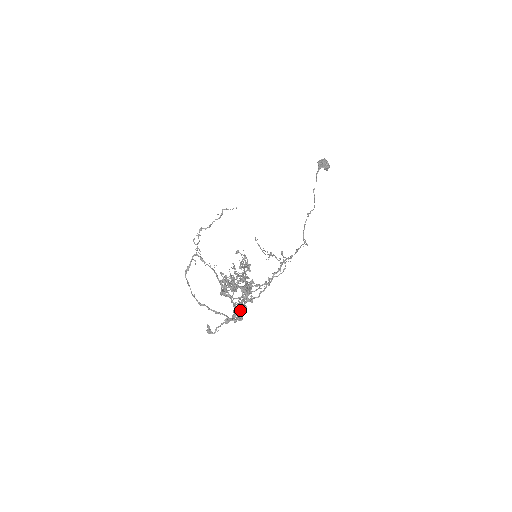
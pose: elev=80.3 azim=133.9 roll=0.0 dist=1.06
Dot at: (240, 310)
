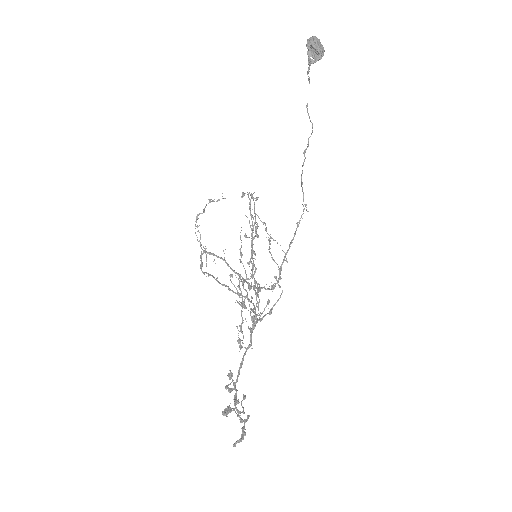
Dot at: (242, 429)
